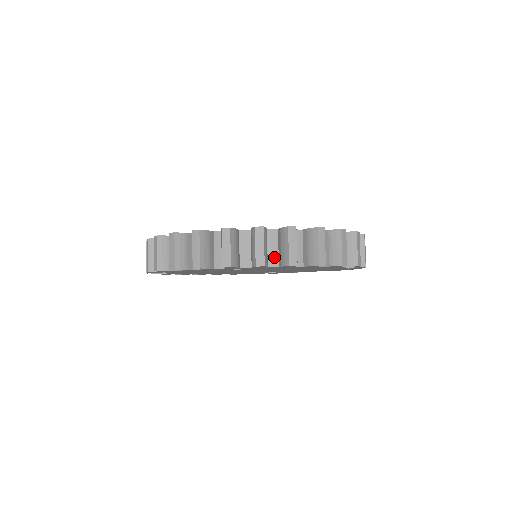
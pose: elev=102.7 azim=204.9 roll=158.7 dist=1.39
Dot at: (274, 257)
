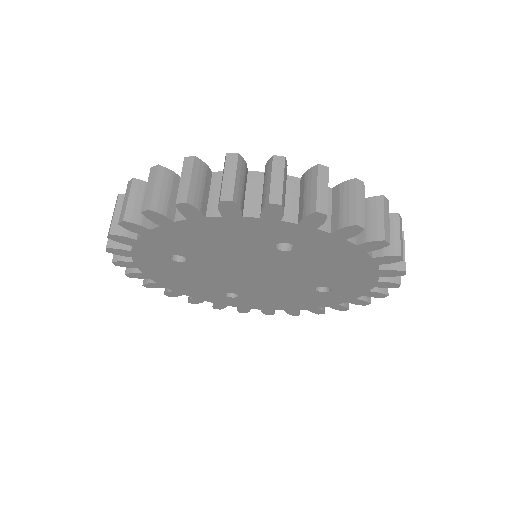
Dot at: occluded
